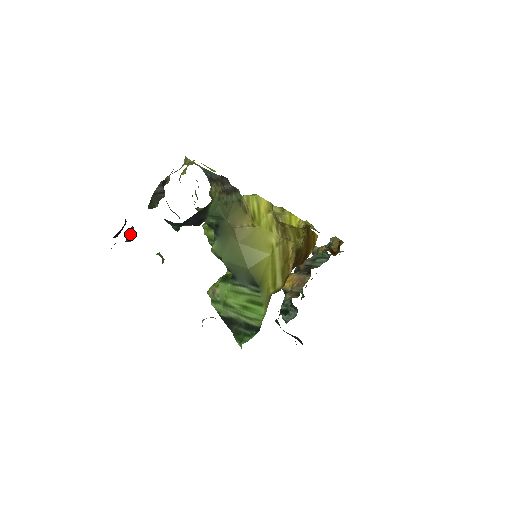
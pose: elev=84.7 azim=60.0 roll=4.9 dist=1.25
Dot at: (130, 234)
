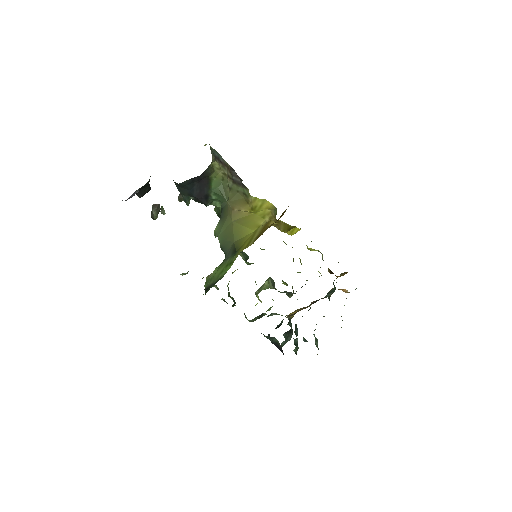
Dot at: (156, 211)
